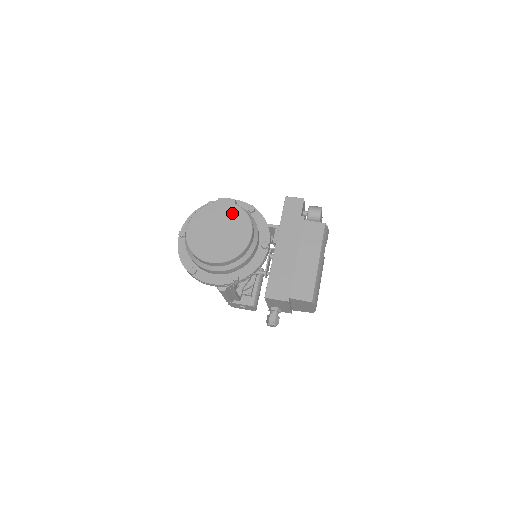
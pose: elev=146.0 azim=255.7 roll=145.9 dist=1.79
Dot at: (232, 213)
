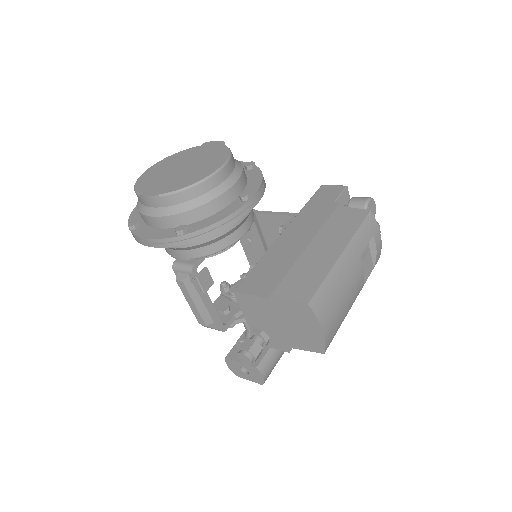
Dot at: (211, 151)
